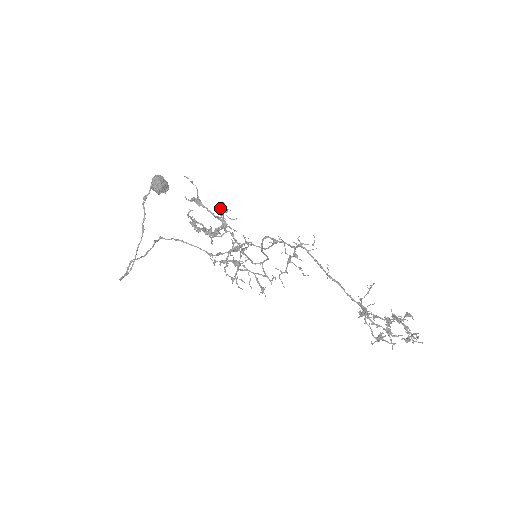
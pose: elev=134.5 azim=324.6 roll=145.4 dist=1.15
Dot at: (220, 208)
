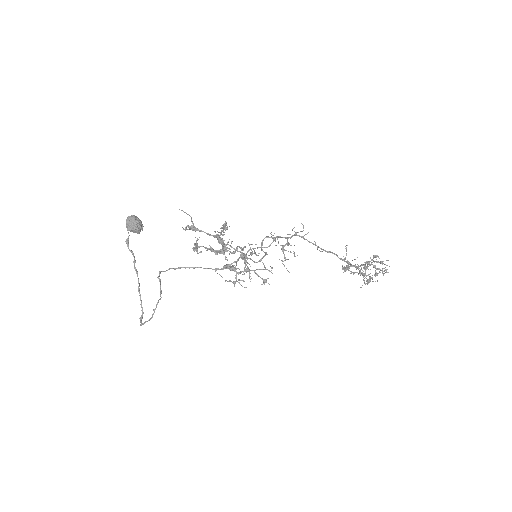
Dot at: (224, 227)
